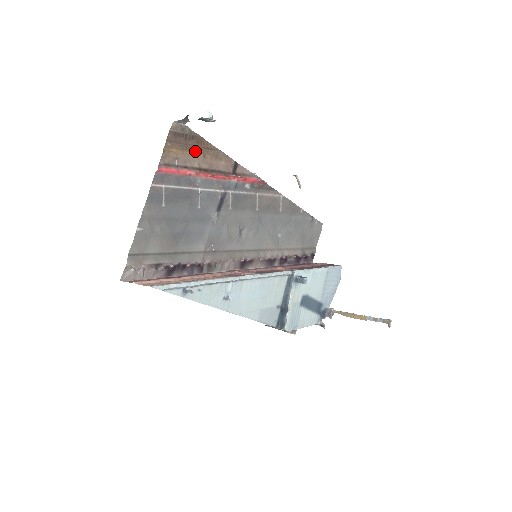
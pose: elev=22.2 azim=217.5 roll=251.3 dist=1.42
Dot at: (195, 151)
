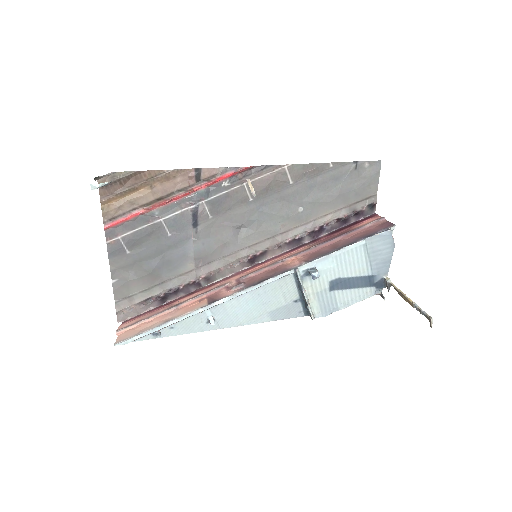
Dot at: (138, 188)
